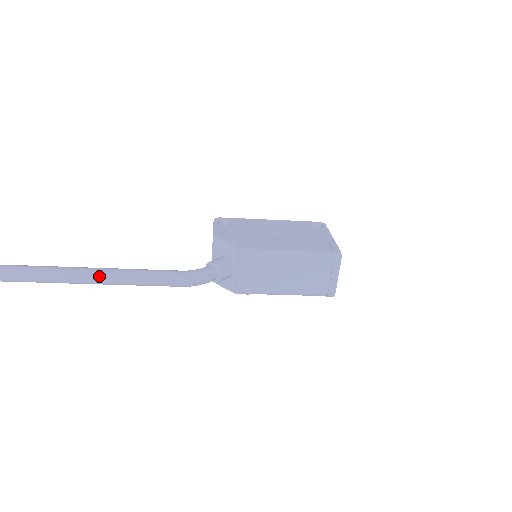
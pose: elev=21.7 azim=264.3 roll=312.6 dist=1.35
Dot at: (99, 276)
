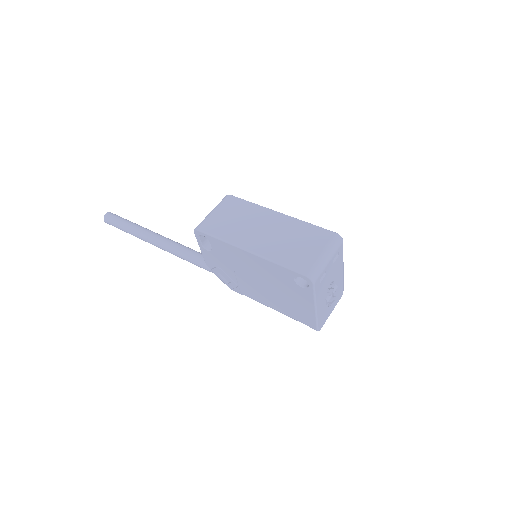
Dot at: occluded
